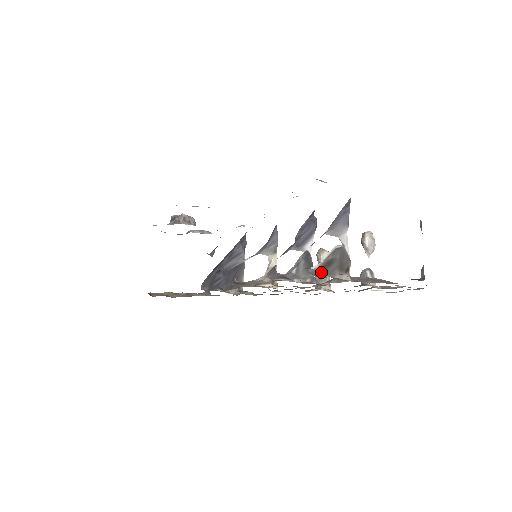
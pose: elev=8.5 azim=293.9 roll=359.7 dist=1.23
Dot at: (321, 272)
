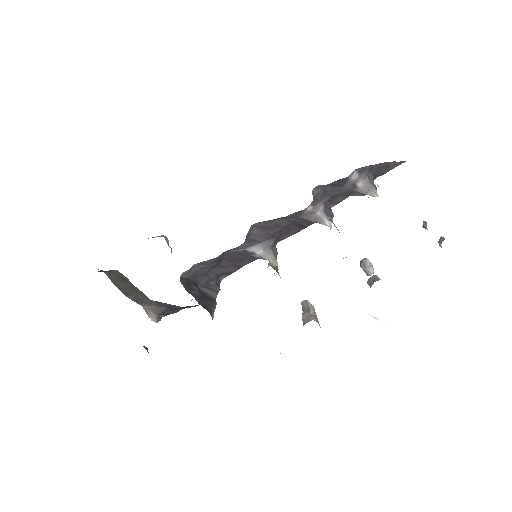
Dot at: occluded
